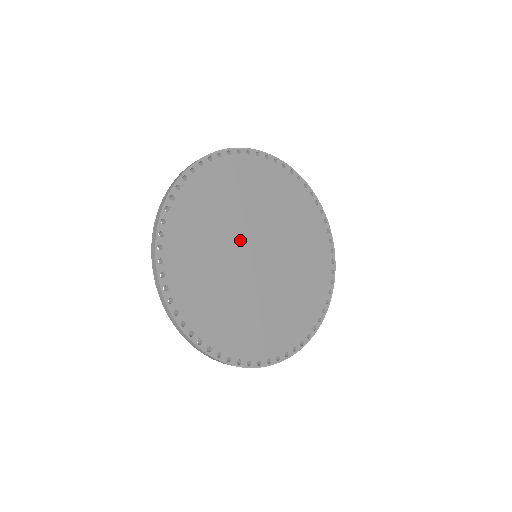
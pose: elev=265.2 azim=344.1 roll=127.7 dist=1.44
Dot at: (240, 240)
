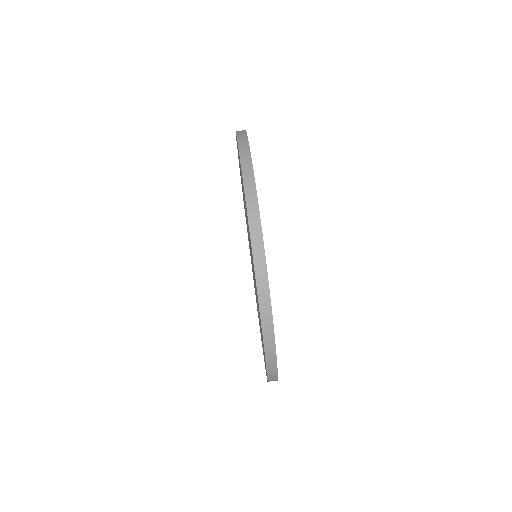
Dot at: occluded
